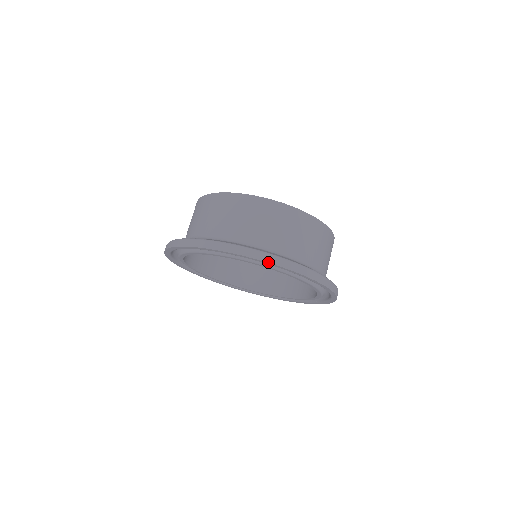
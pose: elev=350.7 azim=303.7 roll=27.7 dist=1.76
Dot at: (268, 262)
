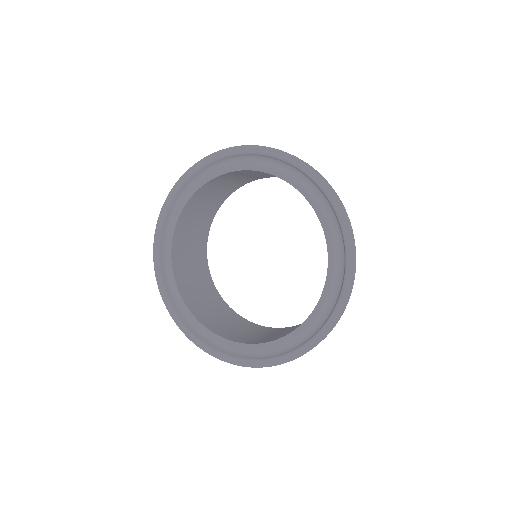
Dot at: (298, 158)
